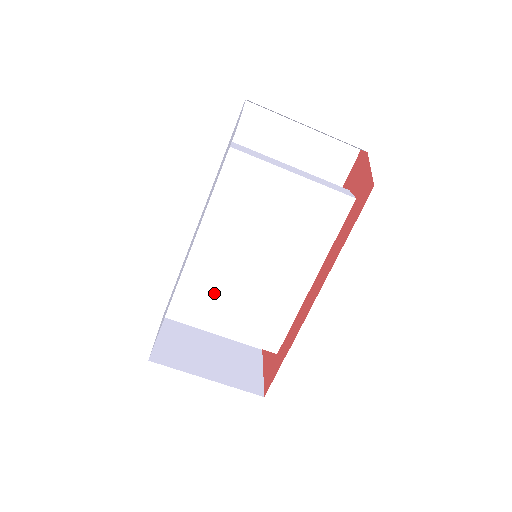
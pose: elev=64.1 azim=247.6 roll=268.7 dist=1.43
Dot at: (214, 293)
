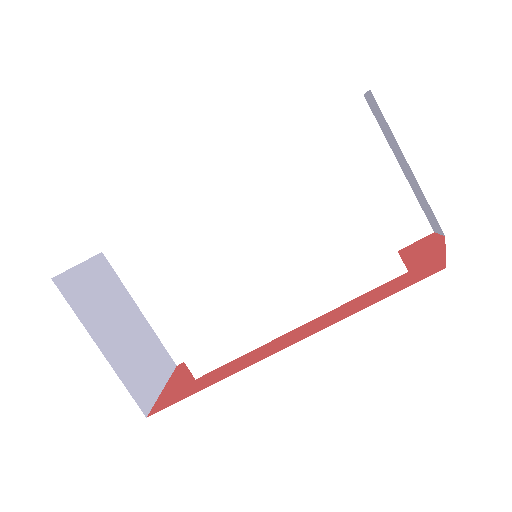
Dot at: (183, 260)
